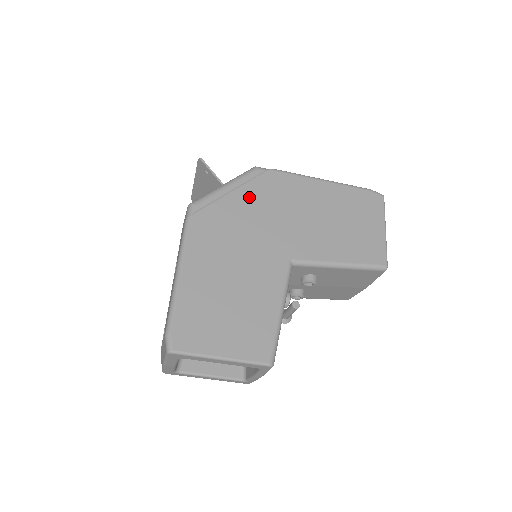
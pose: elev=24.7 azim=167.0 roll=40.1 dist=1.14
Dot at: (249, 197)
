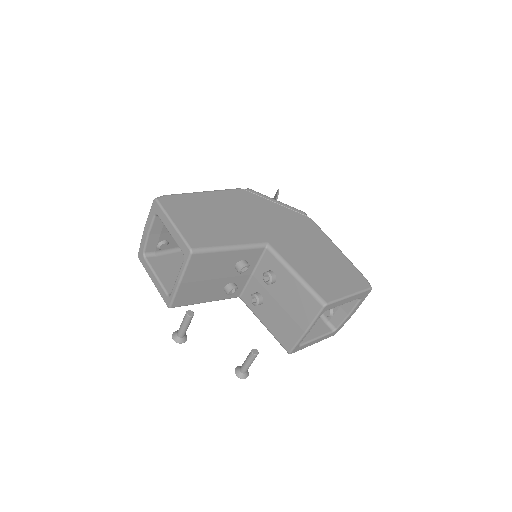
Dot at: (282, 212)
